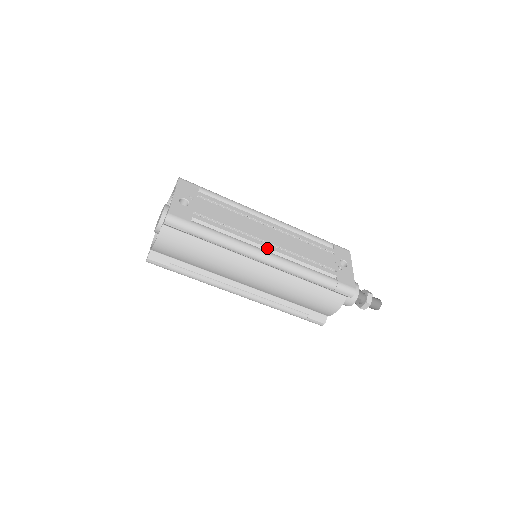
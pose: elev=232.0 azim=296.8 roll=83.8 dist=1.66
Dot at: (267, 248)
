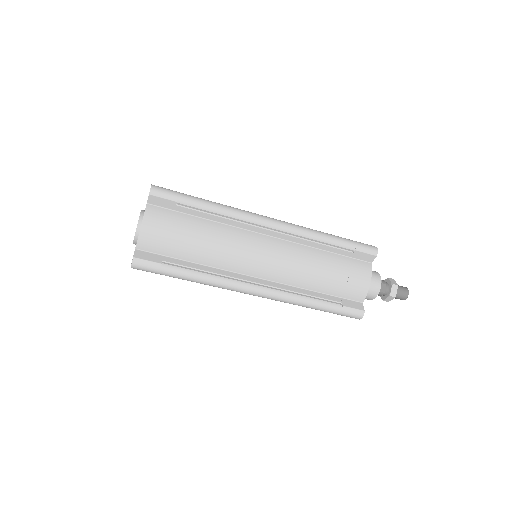
Dot at: occluded
